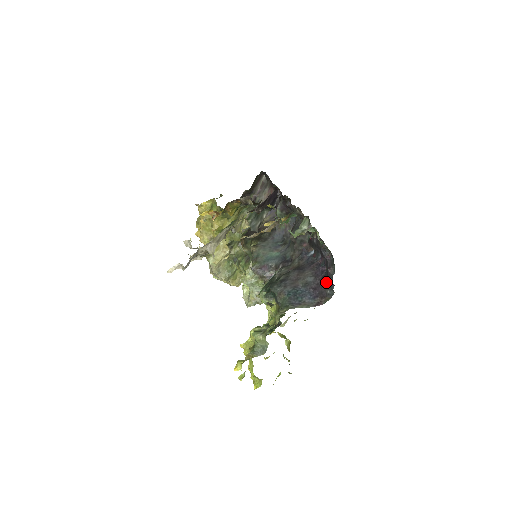
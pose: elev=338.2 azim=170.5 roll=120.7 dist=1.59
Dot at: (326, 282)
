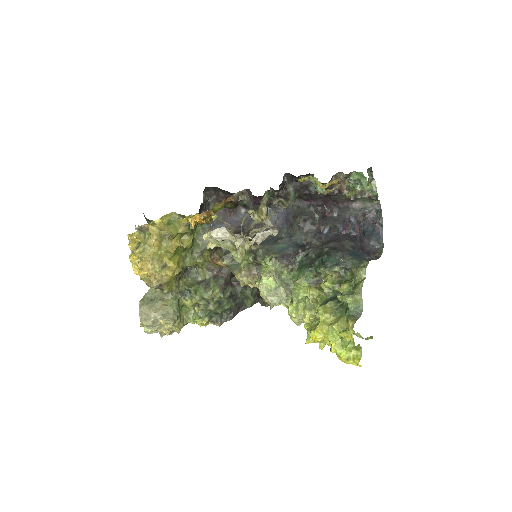
Dot at: (369, 241)
